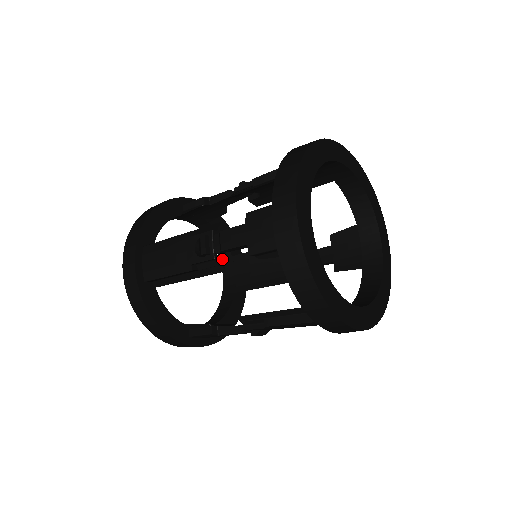
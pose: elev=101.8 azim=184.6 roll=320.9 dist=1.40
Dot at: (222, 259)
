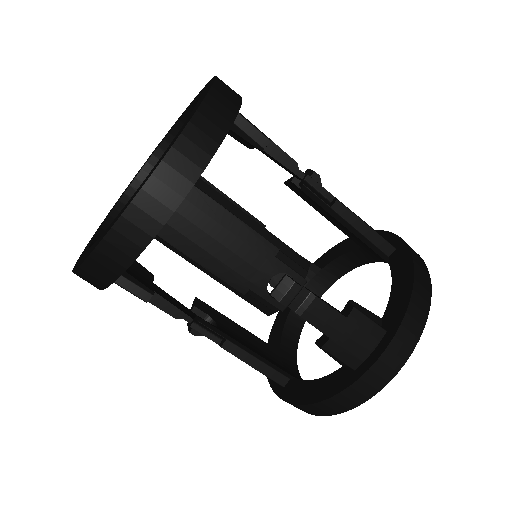
Dot at: occluded
